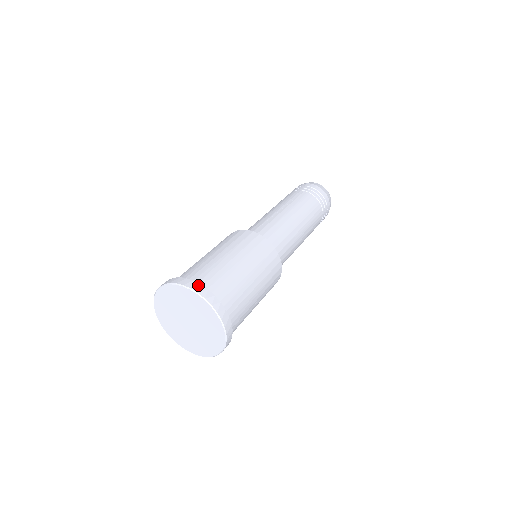
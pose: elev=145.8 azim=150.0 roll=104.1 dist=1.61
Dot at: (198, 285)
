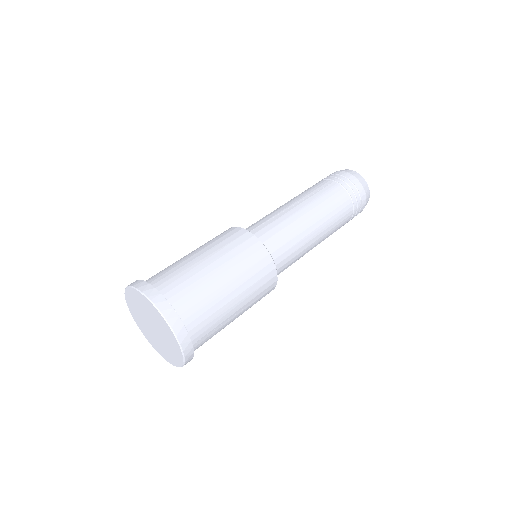
Dot at: (157, 294)
